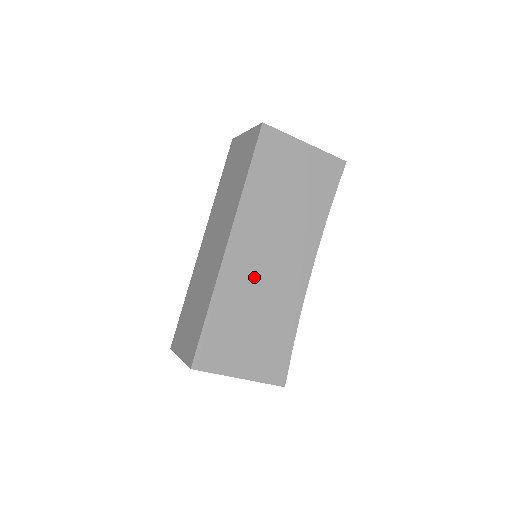
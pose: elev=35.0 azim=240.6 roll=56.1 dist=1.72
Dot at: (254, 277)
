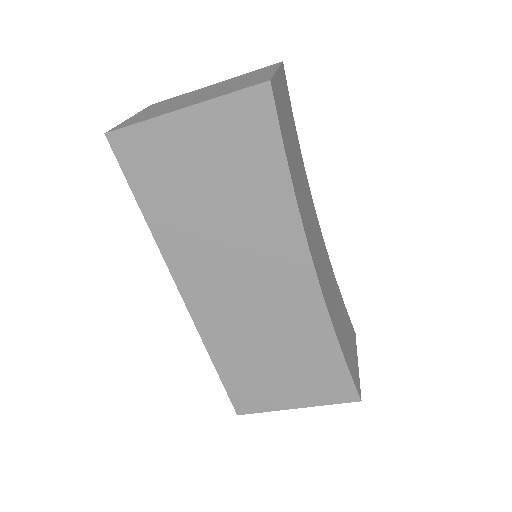
Dot at: (240, 316)
